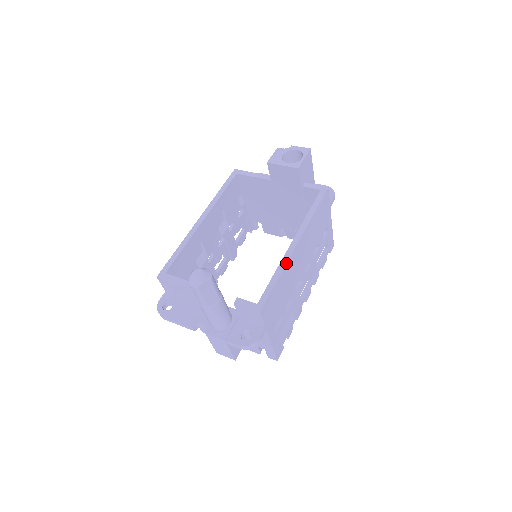
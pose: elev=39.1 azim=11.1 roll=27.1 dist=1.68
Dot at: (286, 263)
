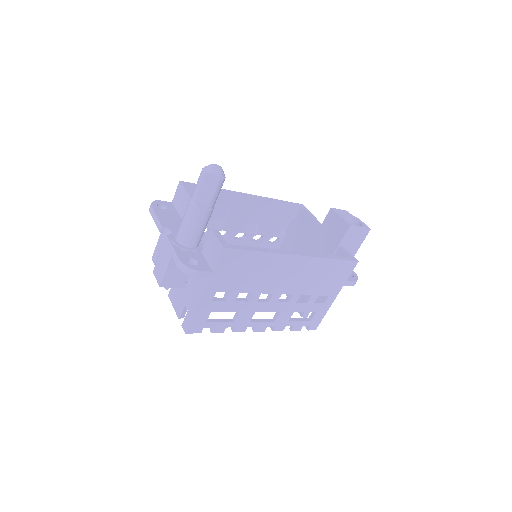
Dot at: (277, 252)
